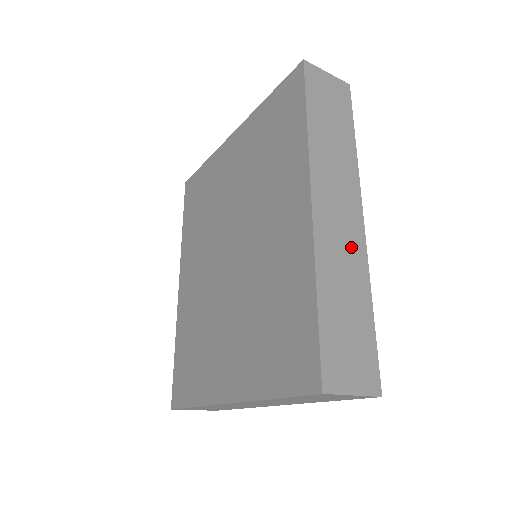
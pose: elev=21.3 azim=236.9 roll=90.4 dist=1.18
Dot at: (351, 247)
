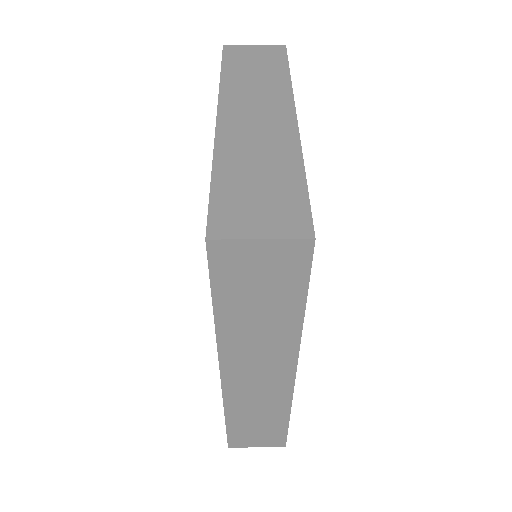
Dot at: (271, 394)
